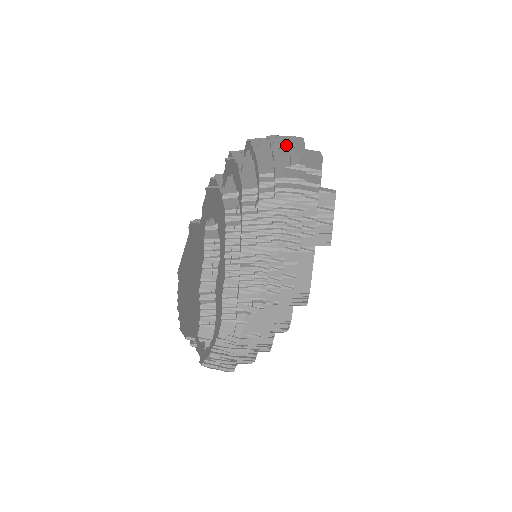
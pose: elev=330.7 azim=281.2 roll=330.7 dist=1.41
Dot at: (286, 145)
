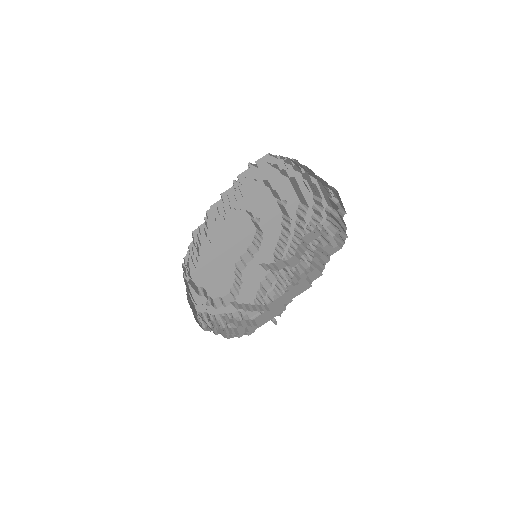
Dot at: (311, 173)
